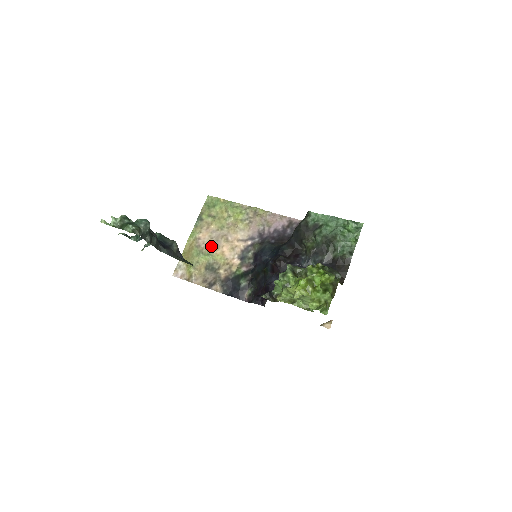
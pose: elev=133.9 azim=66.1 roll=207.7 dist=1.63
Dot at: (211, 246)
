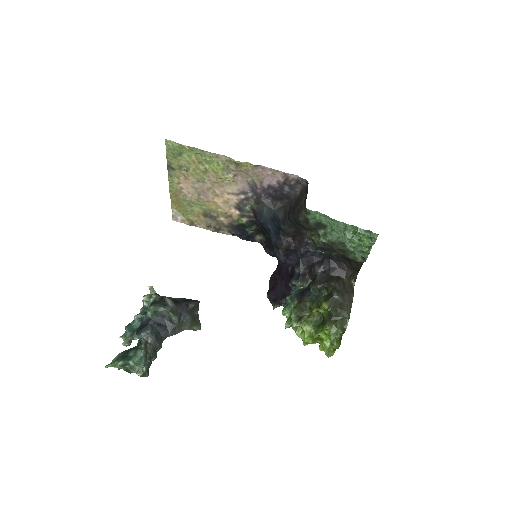
Dot at: (199, 197)
